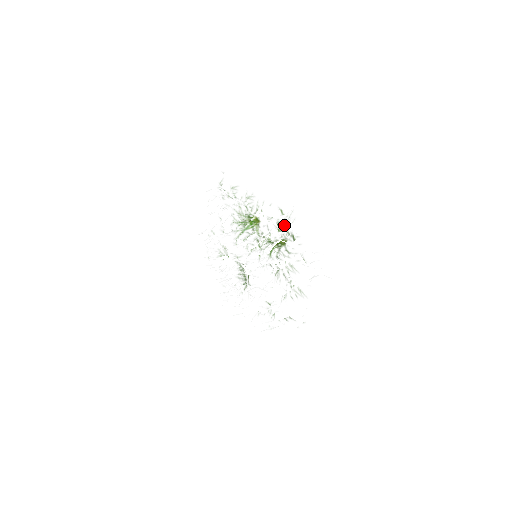
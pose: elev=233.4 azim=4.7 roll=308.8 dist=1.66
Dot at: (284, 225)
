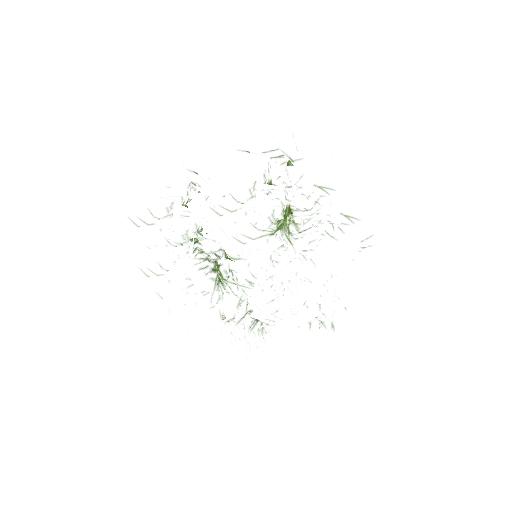
Dot at: occluded
